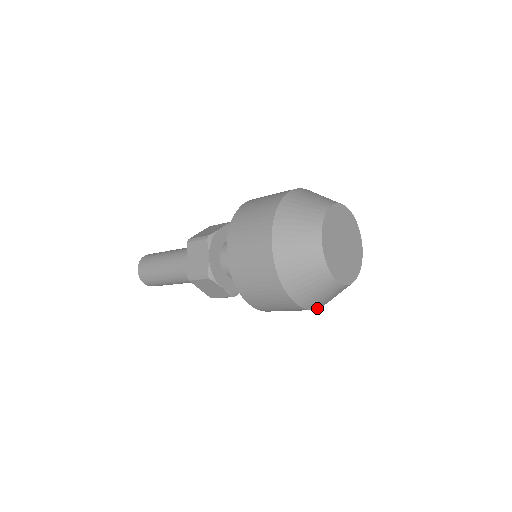
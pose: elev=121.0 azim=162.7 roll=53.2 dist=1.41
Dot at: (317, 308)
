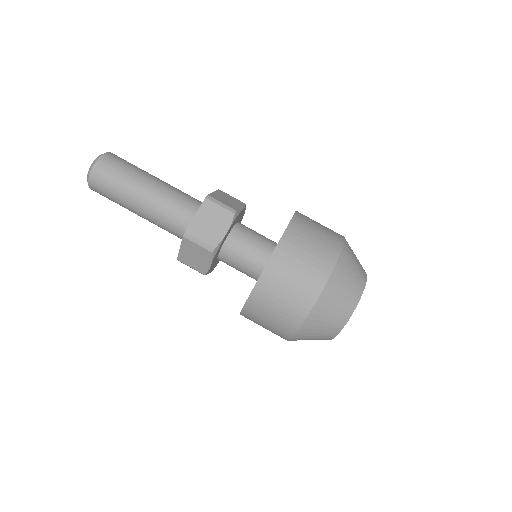
Dot at: occluded
